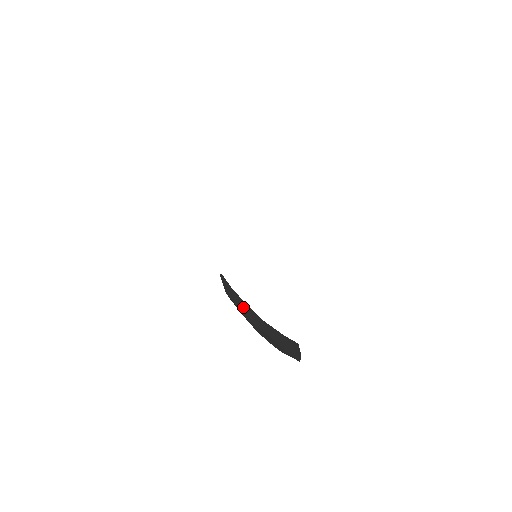
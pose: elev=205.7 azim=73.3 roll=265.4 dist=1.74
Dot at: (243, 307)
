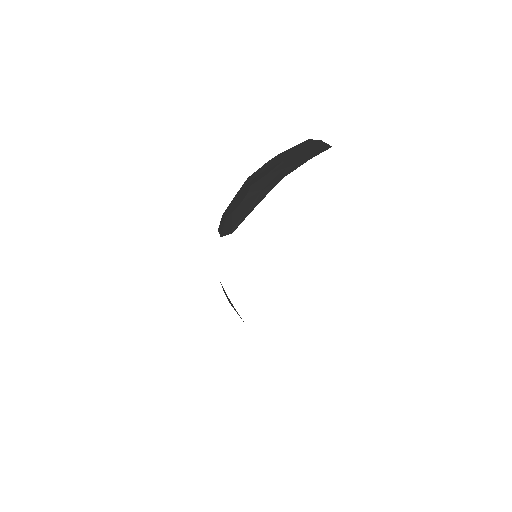
Dot at: occluded
